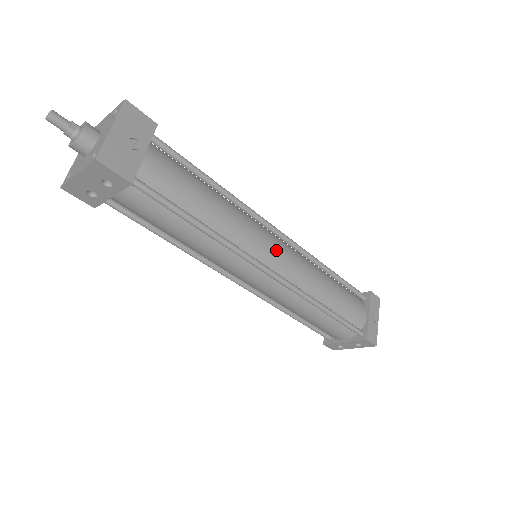
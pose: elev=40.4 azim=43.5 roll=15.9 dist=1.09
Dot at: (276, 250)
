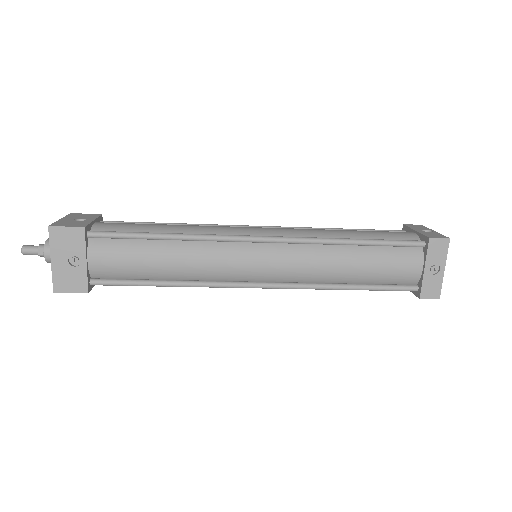
Dot at: (258, 265)
